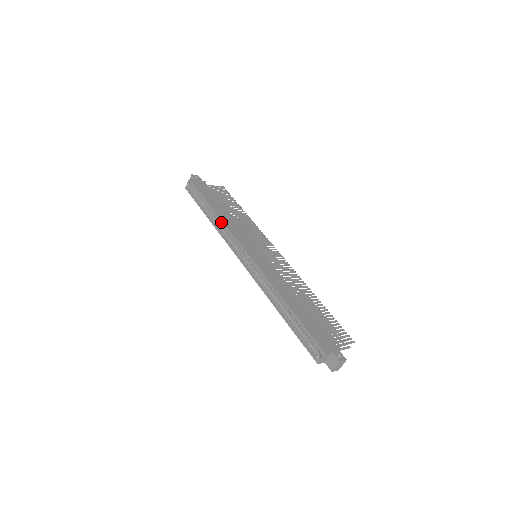
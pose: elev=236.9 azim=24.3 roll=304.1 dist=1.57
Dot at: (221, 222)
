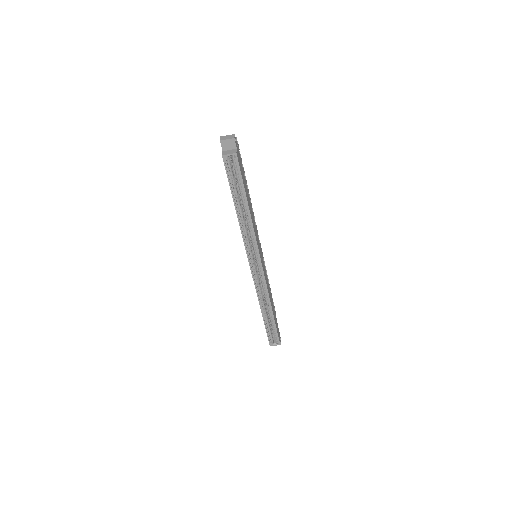
Dot at: (250, 225)
